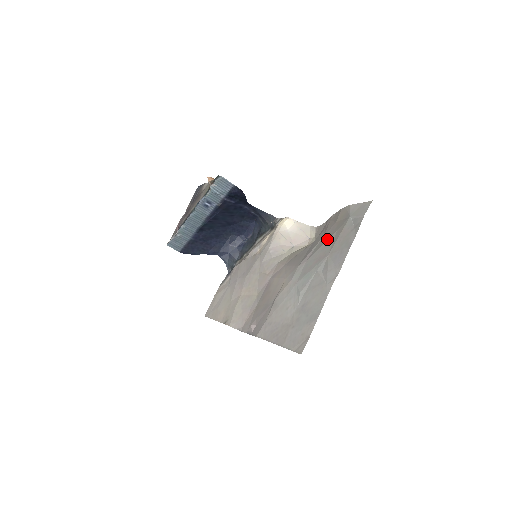
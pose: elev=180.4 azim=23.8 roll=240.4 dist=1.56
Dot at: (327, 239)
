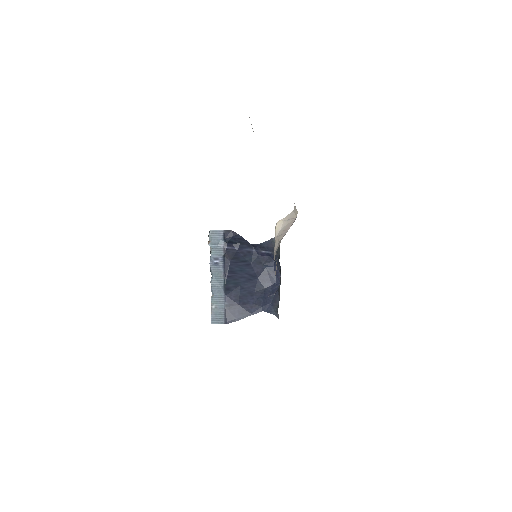
Dot at: occluded
